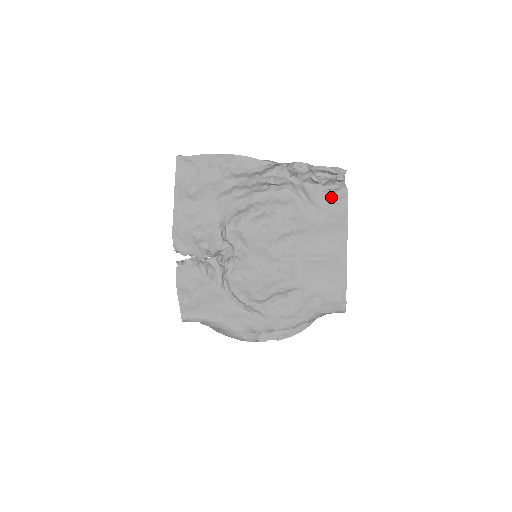
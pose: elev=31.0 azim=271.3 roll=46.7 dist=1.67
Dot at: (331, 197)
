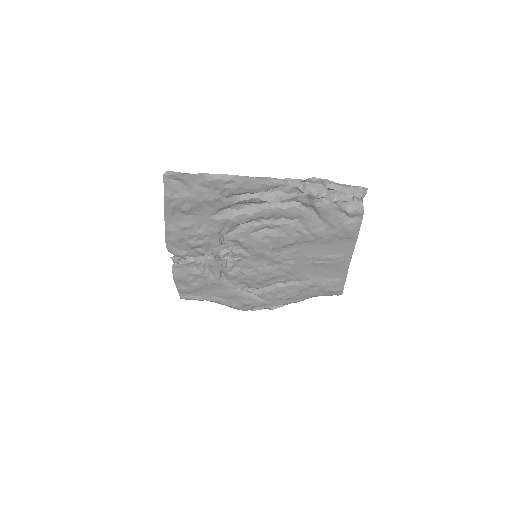
Dot at: (344, 215)
